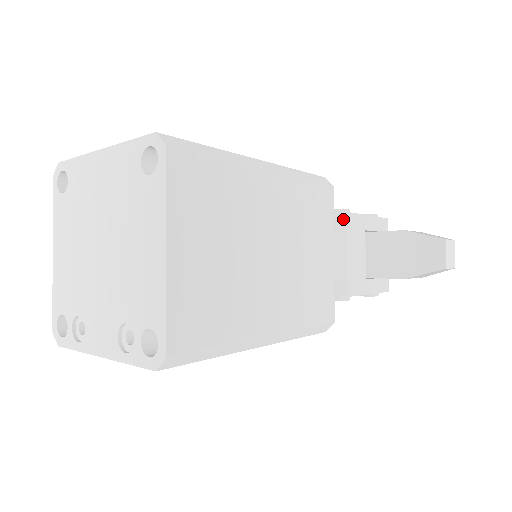
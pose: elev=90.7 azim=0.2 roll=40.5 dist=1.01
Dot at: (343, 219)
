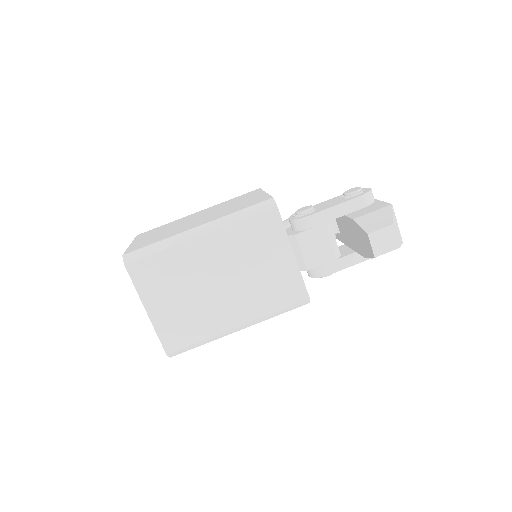
Dot at: (297, 224)
